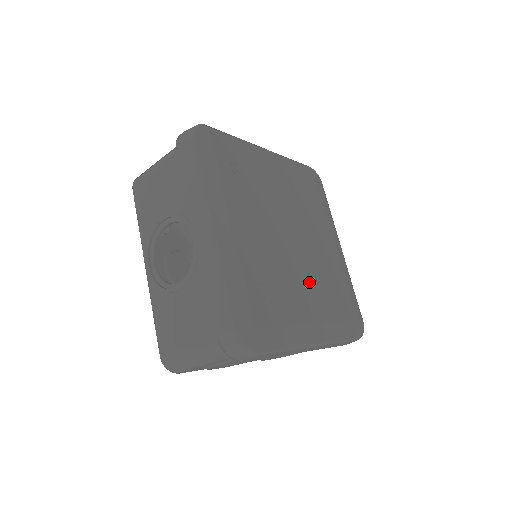
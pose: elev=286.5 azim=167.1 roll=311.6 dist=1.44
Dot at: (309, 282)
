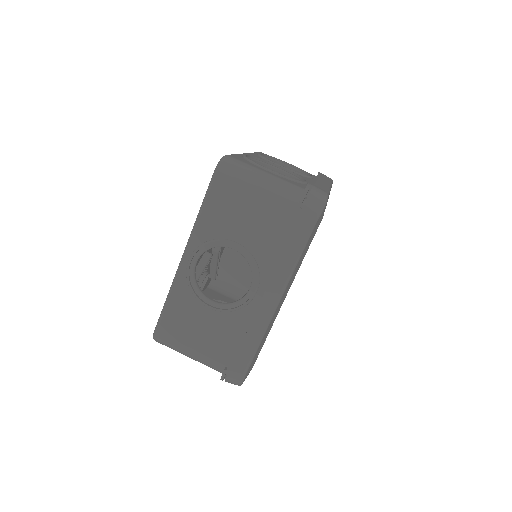
Dot at: occluded
